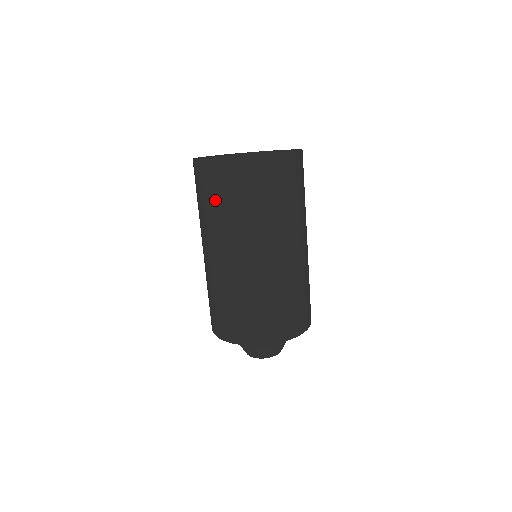
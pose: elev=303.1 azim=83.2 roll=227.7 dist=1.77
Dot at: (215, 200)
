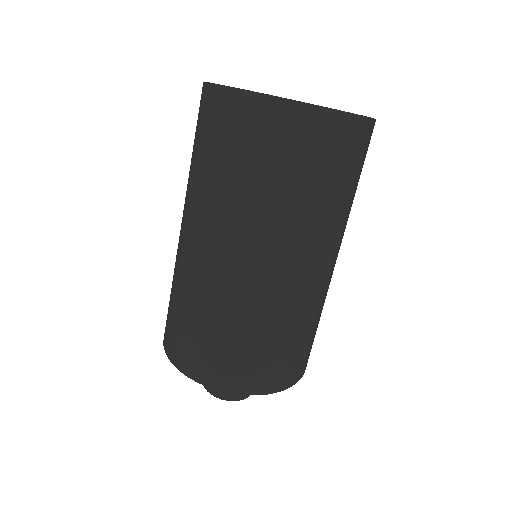
Dot at: (291, 175)
